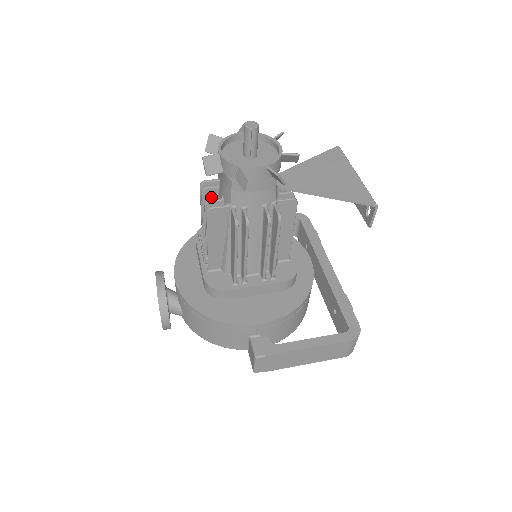
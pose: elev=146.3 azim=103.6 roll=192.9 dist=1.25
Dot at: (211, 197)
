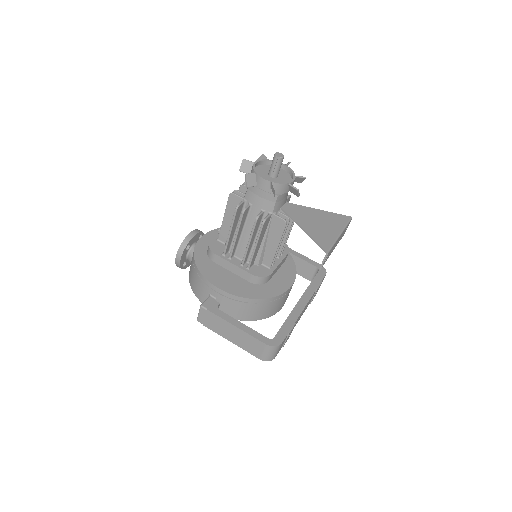
Dot at: occluded
